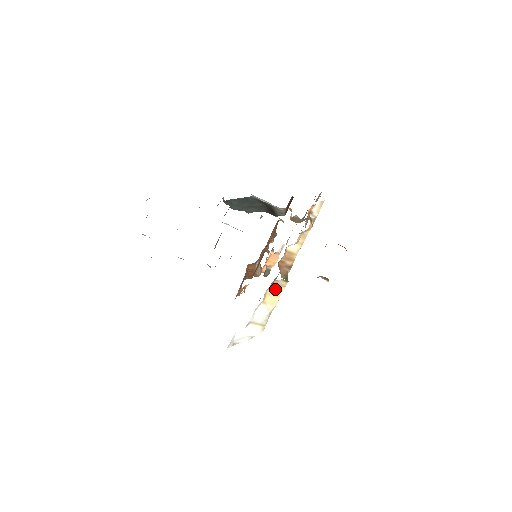
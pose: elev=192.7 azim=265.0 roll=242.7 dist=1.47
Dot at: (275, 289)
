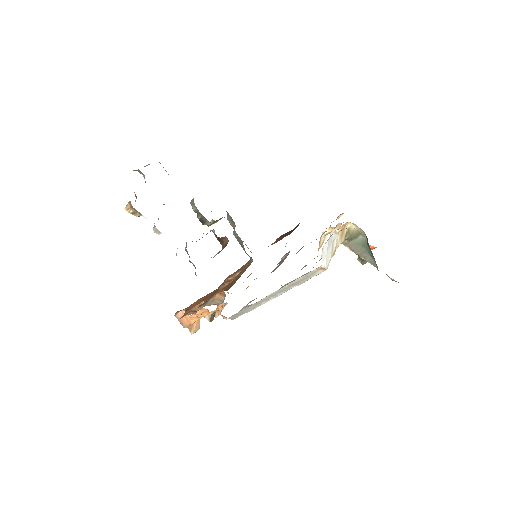
Dot at: (339, 236)
